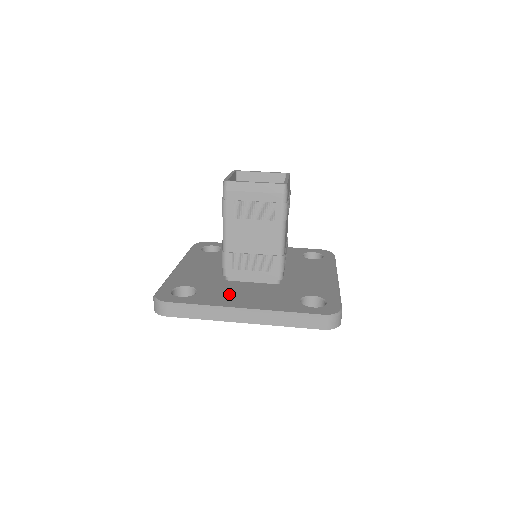
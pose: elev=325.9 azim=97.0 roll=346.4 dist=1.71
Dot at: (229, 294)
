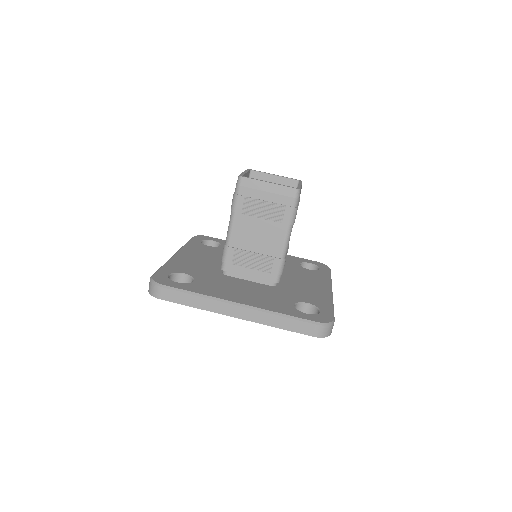
Dot at: (225, 288)
